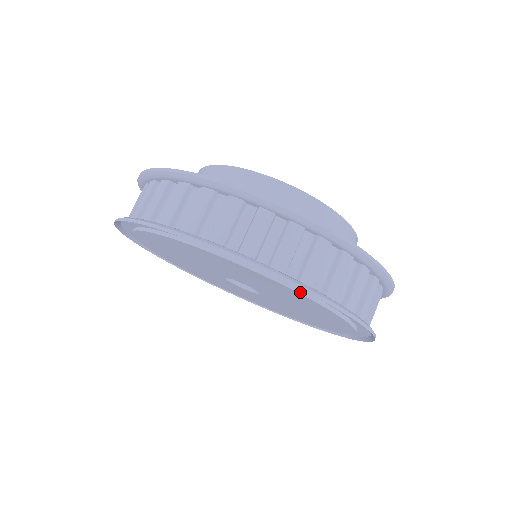
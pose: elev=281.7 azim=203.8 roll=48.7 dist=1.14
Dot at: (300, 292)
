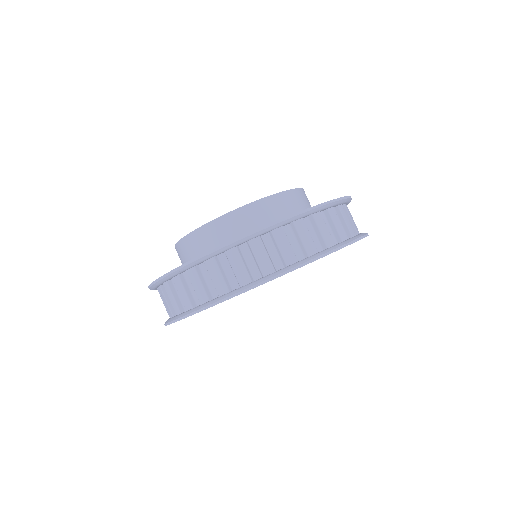
Dot at: occluded
